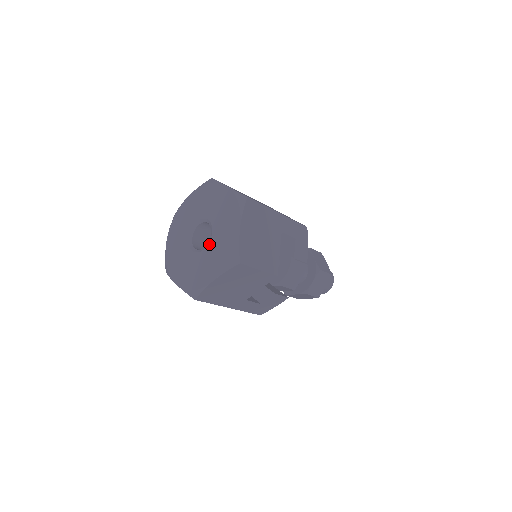
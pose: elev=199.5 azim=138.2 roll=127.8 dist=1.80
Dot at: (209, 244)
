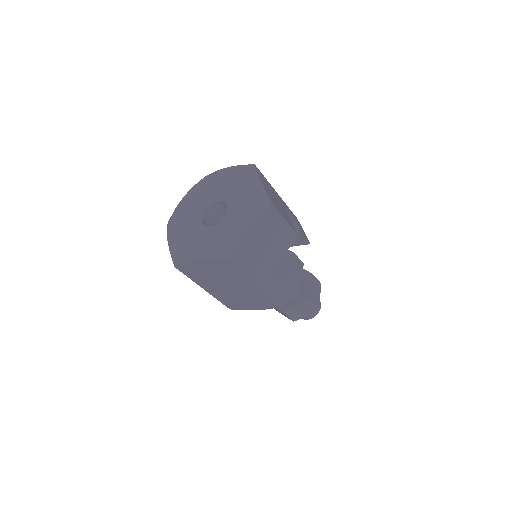
Dot at: (228, 210)
